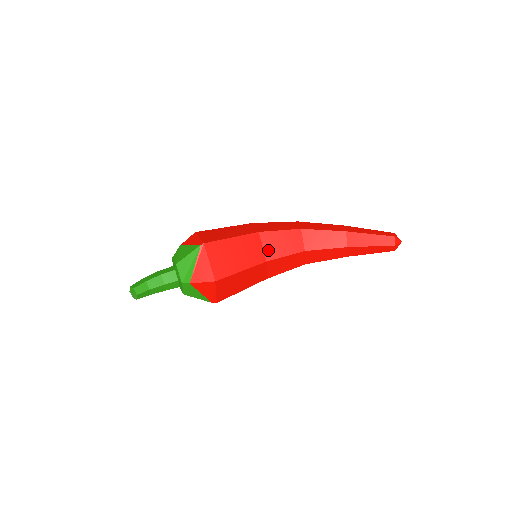
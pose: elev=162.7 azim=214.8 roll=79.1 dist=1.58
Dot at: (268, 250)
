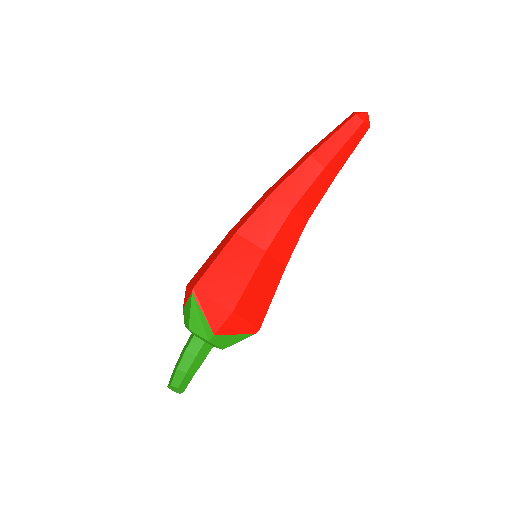
Dot at: (258, 240)
